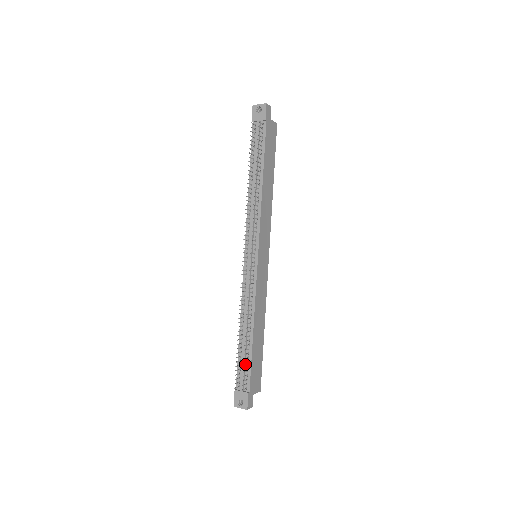
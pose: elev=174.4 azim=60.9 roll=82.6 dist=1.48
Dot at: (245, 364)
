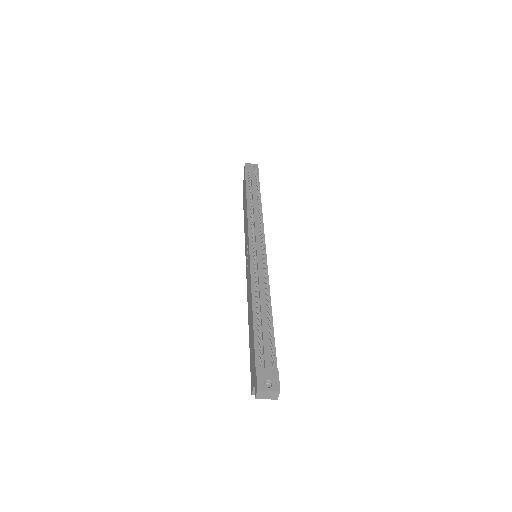
Dot at: (266, 341)
